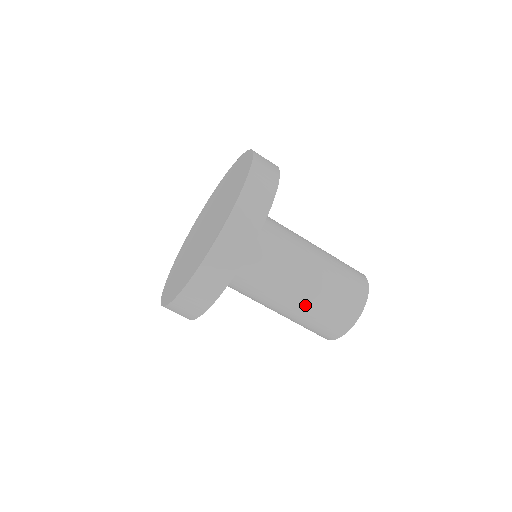
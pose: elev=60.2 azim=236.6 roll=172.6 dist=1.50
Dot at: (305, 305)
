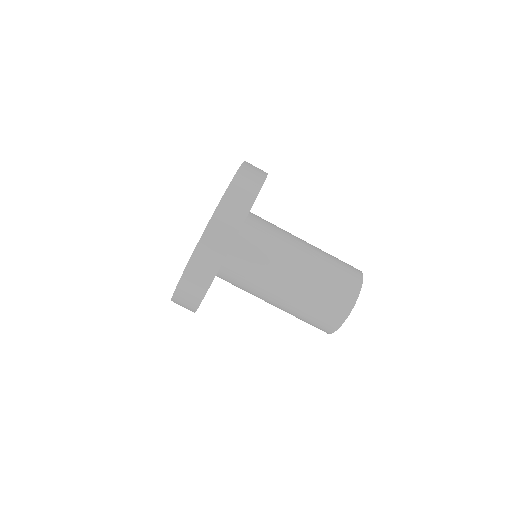
Dot at: (293, 305)
